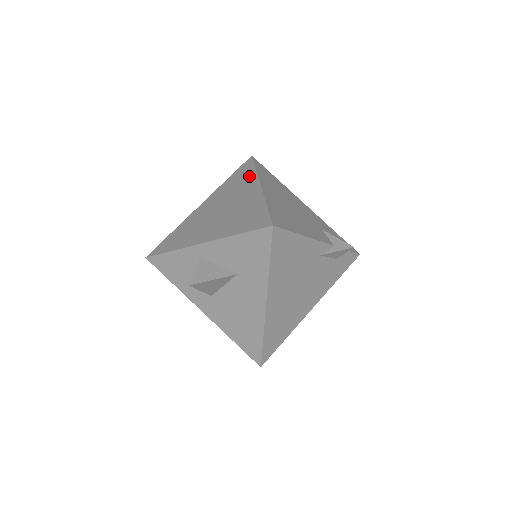
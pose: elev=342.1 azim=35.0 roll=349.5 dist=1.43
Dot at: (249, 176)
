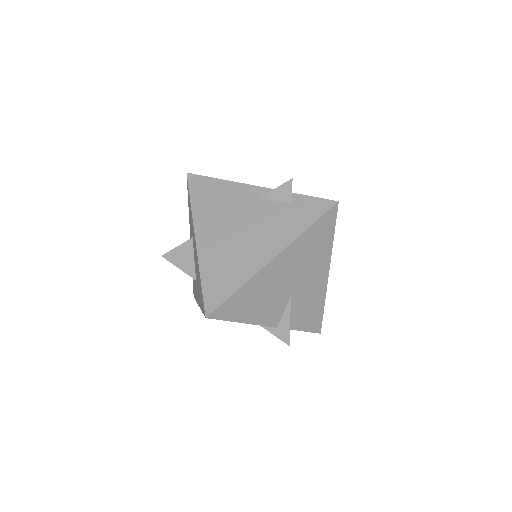
Dot at: occluded
